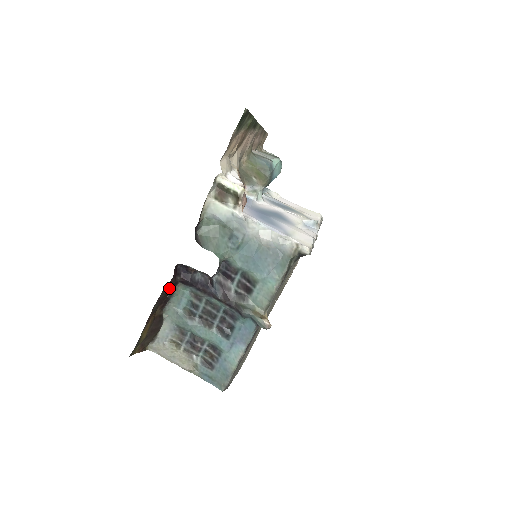
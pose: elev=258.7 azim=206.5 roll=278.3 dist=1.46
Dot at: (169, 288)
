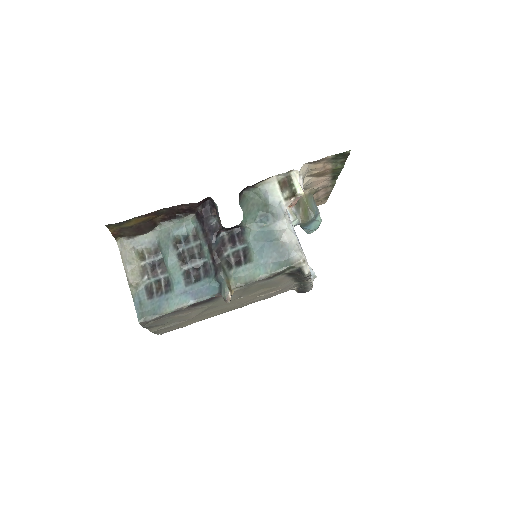
Dot at: (186, 208)
